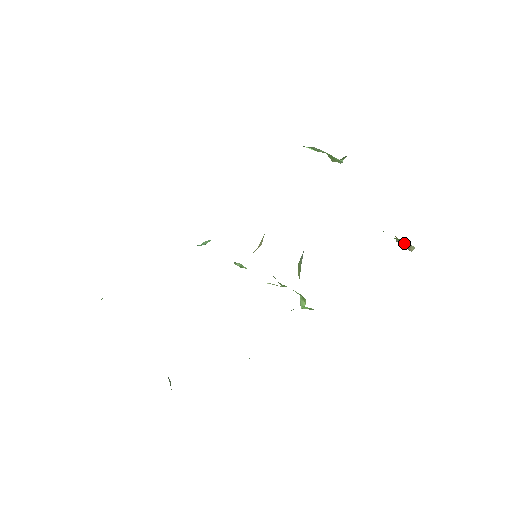
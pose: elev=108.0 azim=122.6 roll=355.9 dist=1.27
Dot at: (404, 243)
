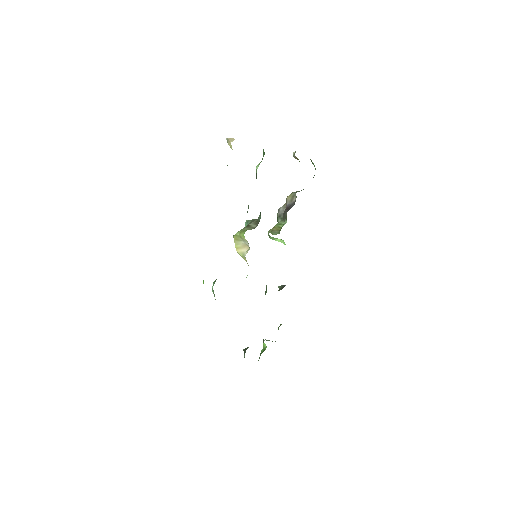
Dot at: occluded
